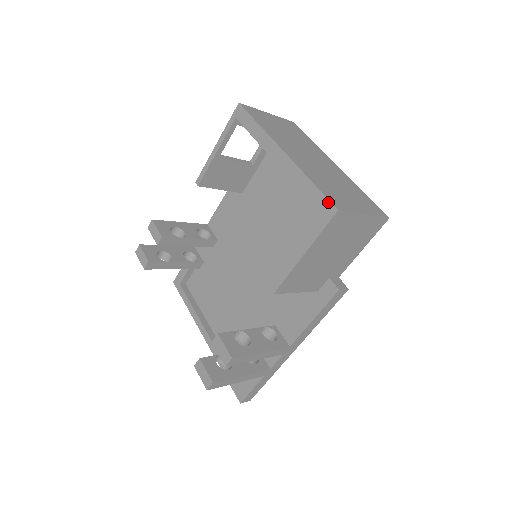
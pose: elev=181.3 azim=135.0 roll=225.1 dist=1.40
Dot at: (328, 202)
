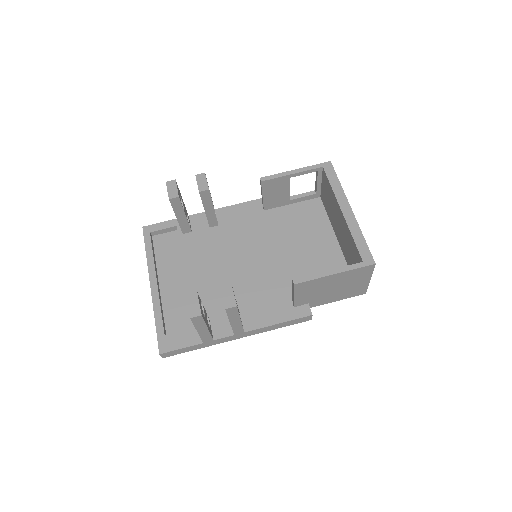
Dot at: (371, 255)
